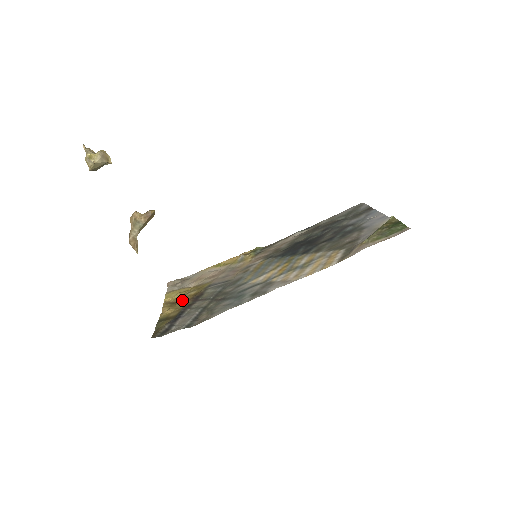
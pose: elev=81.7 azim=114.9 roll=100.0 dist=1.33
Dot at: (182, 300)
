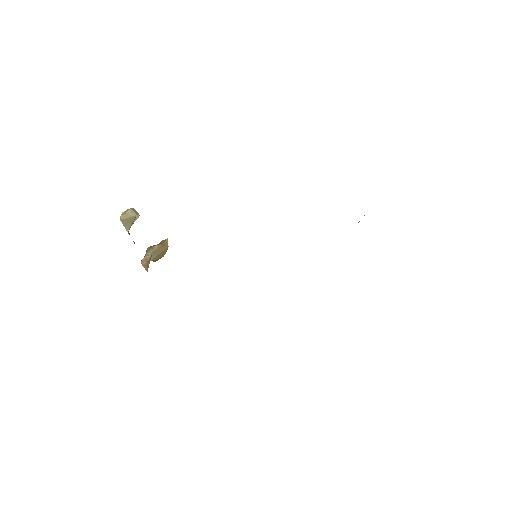
Dot at: occluded
